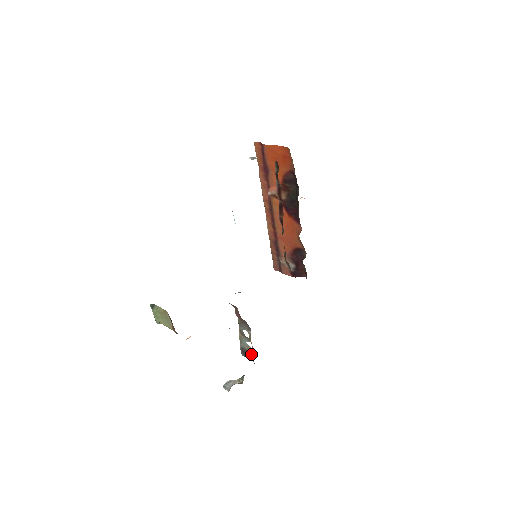
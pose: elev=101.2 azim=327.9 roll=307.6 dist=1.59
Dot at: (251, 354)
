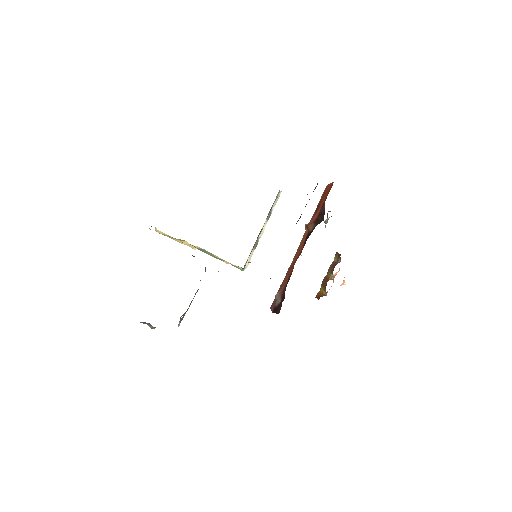
Dot at: occluded
